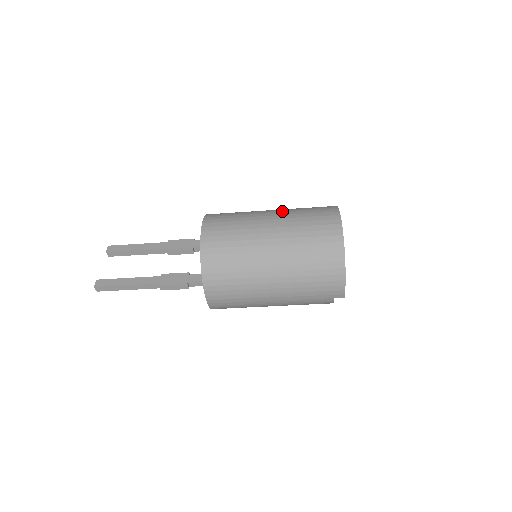
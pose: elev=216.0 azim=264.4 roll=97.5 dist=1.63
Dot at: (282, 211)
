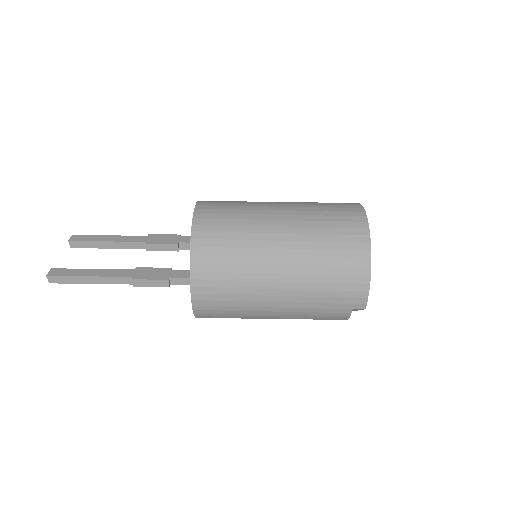
Dot at: (293, 202)
